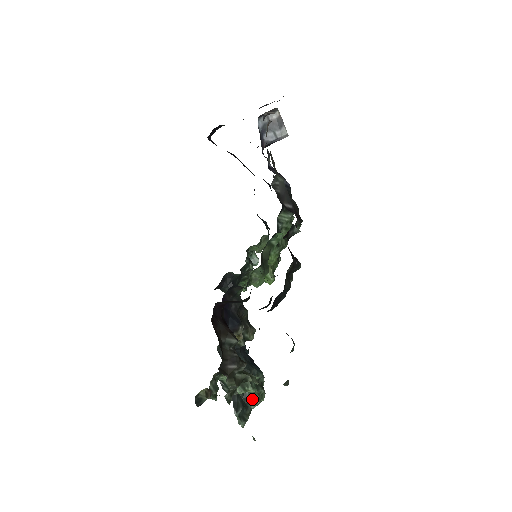
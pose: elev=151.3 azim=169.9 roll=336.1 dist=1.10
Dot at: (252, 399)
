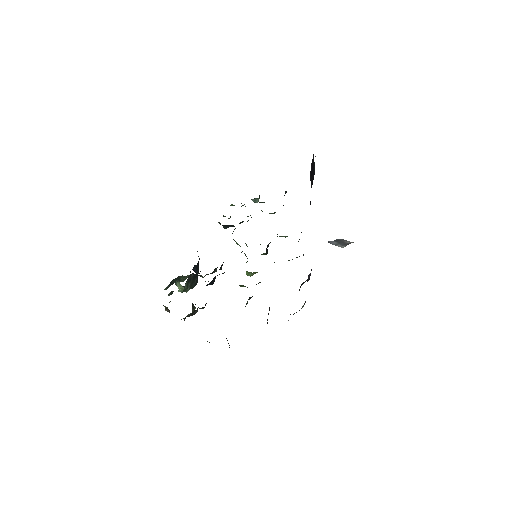
Dot at: occluded
